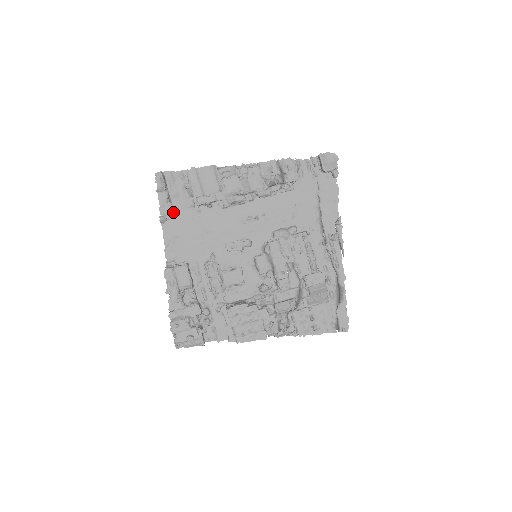
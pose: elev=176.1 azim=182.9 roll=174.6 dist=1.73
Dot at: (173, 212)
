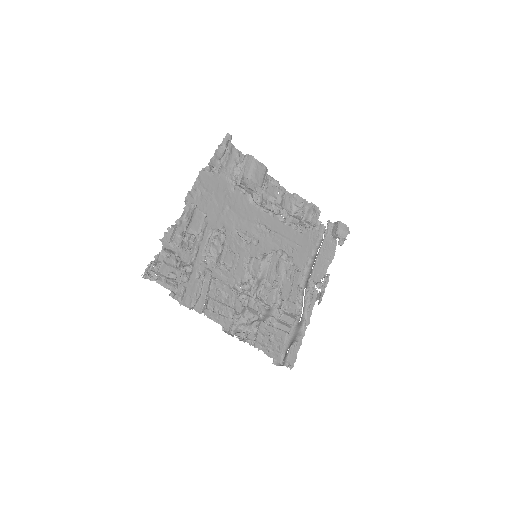
Dot at: occluded
